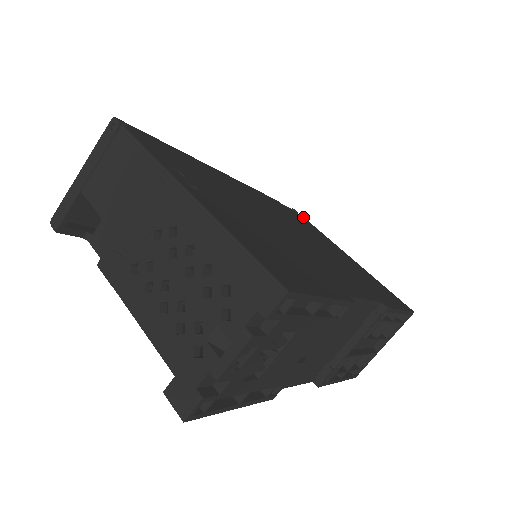
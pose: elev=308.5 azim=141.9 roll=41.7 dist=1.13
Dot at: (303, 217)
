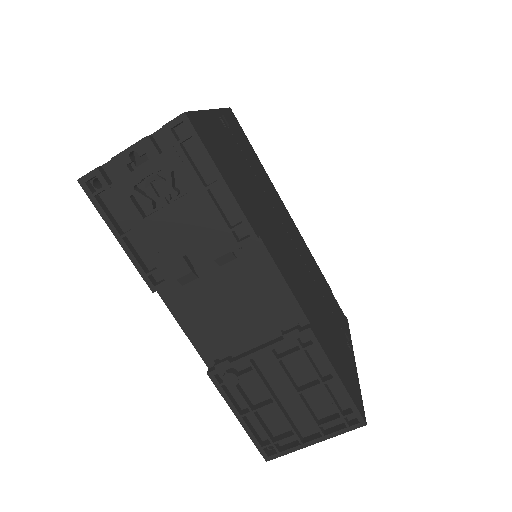
Dot at: (348, 324)
